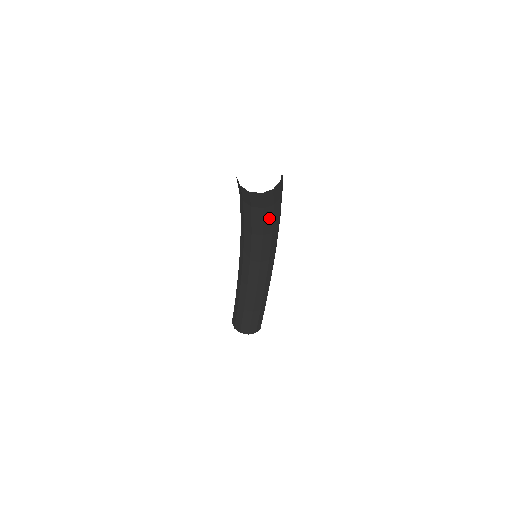
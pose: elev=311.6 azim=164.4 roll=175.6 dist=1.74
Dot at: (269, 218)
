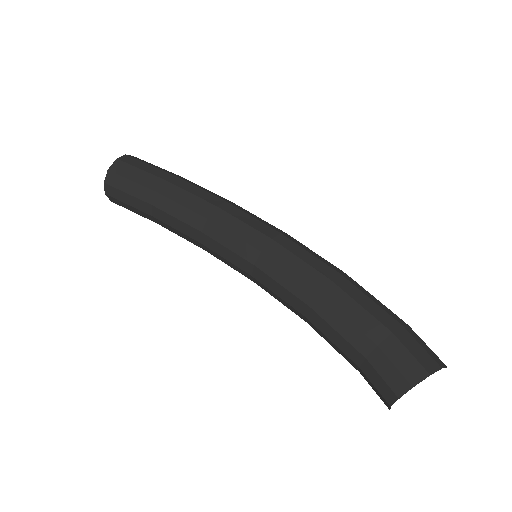
Dot at: occluded
